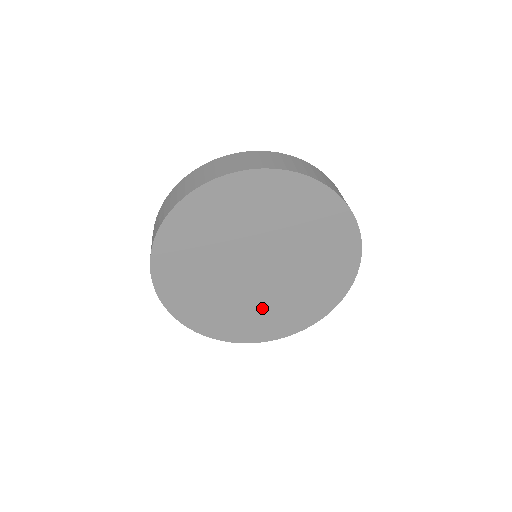
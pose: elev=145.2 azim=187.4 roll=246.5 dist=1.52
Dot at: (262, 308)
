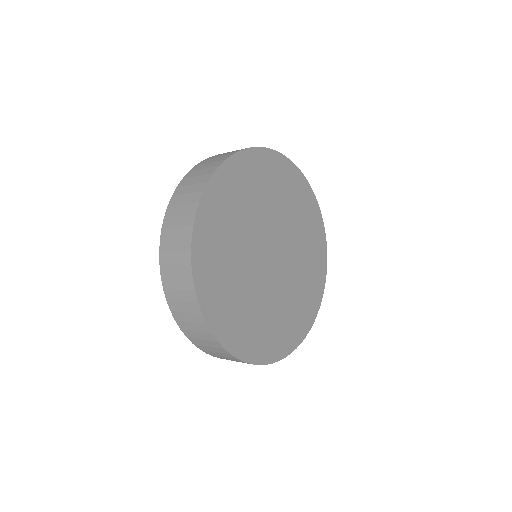
Dot at: (298, 285)
